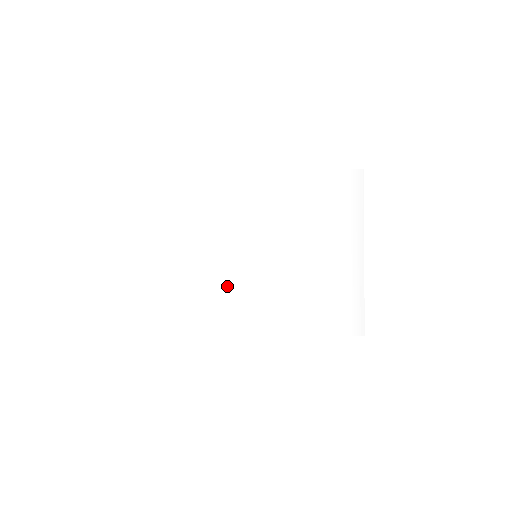
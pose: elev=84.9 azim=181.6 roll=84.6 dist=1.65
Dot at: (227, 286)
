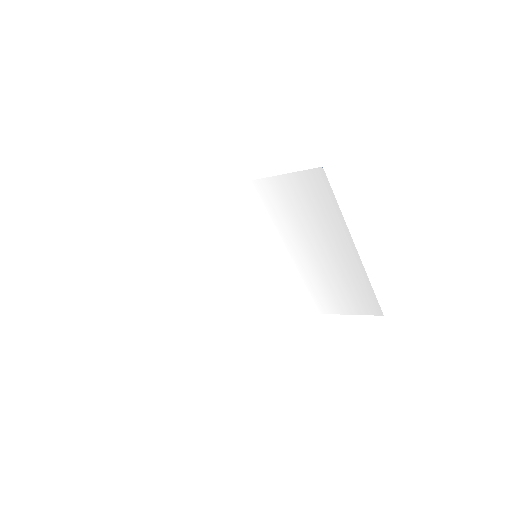
Dot at: (245, 279)
